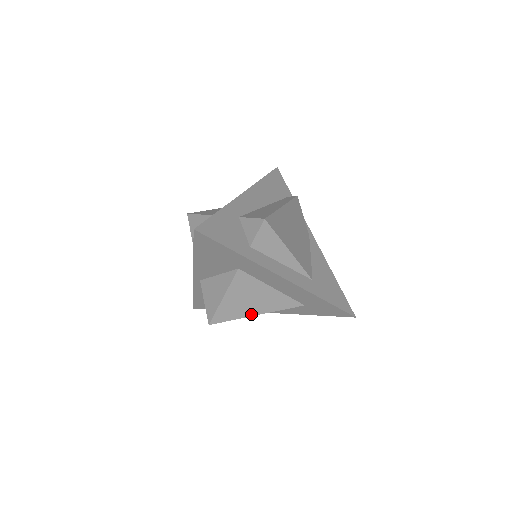
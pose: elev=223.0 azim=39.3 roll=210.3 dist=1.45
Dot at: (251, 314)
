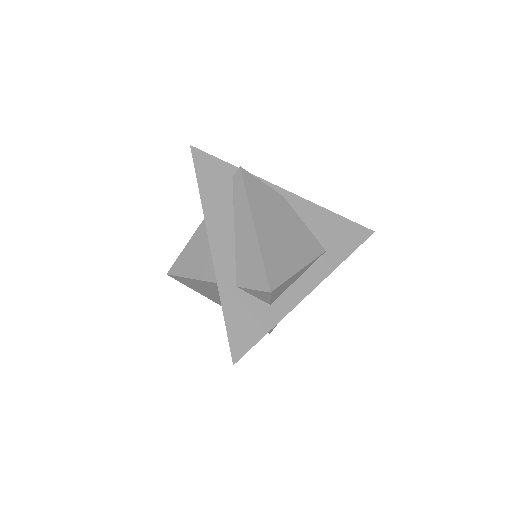
Dot at: occluded
